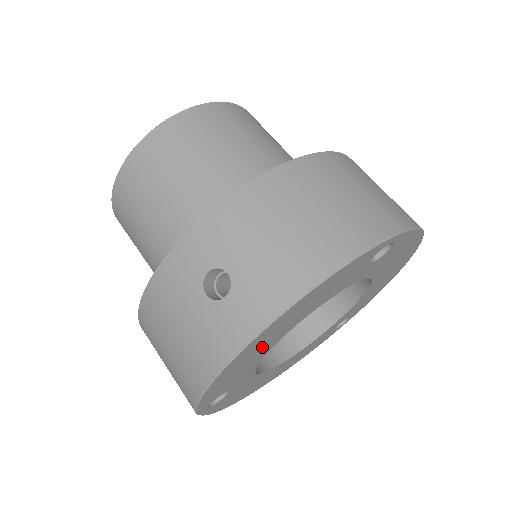
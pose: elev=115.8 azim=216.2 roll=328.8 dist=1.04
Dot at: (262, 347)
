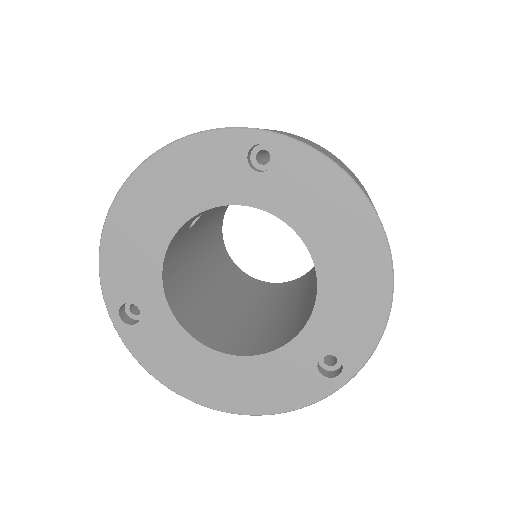
Dot at: (146, 226)
